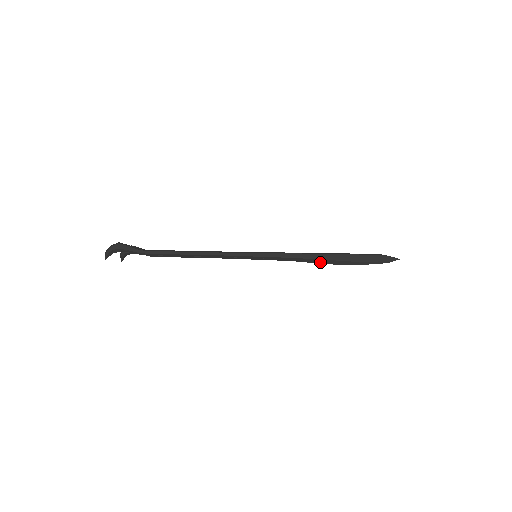
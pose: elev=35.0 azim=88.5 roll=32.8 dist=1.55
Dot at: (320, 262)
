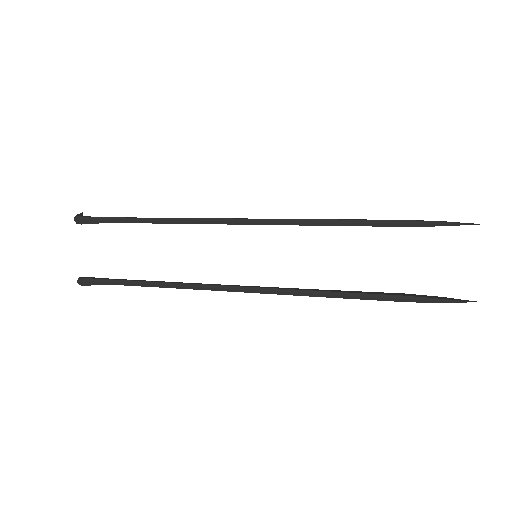
Dot at: occluded
